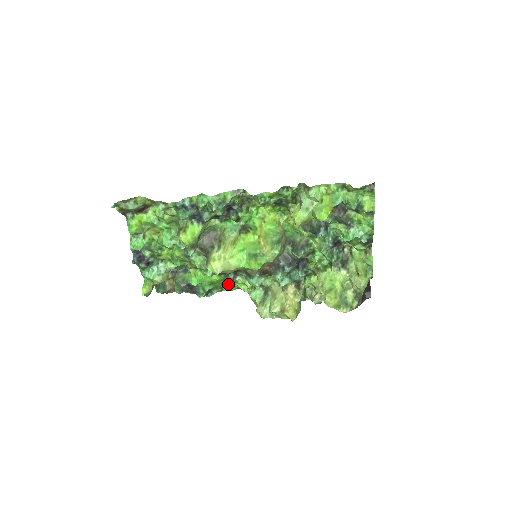
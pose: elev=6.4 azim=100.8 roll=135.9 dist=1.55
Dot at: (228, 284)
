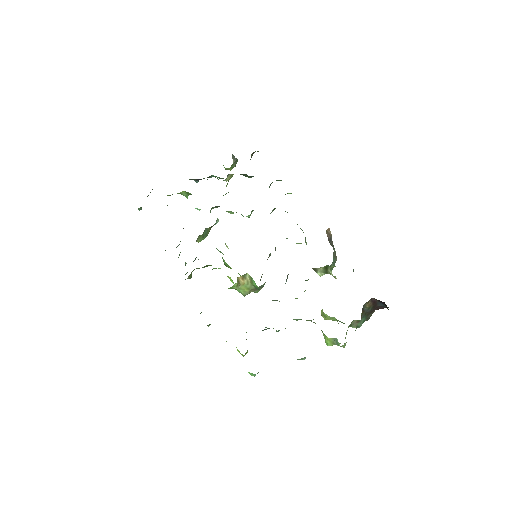
Dot at: occluded
